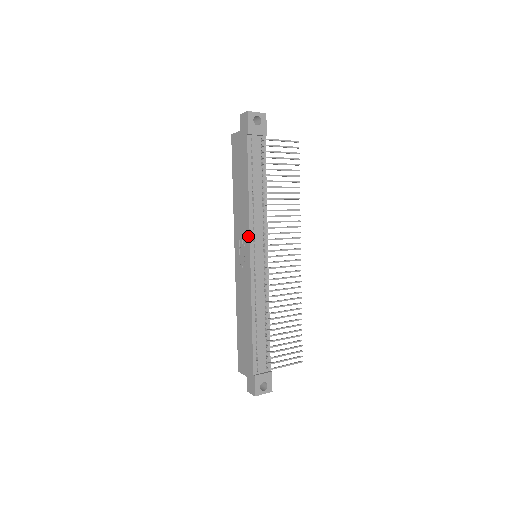
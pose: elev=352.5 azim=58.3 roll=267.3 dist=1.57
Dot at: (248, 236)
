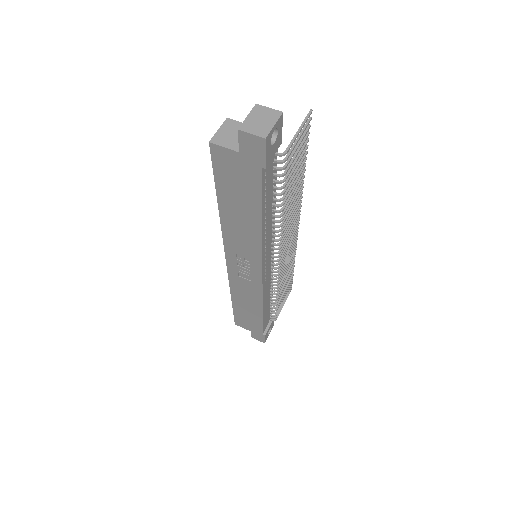
Dot at: (259, 261)
